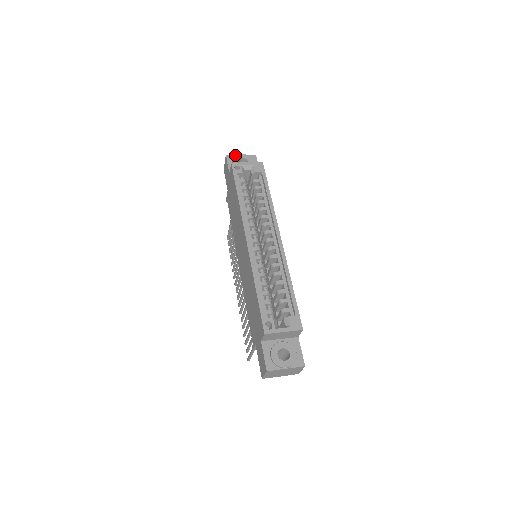
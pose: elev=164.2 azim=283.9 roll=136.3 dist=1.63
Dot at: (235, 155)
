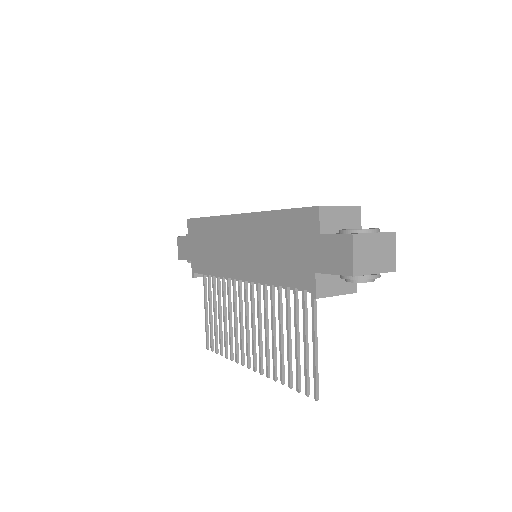
Dot at: occluded
